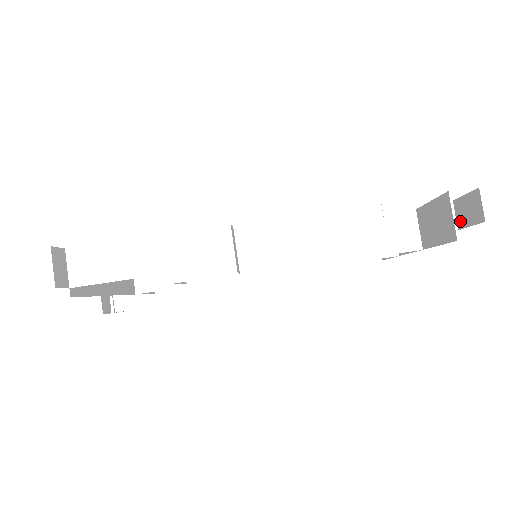
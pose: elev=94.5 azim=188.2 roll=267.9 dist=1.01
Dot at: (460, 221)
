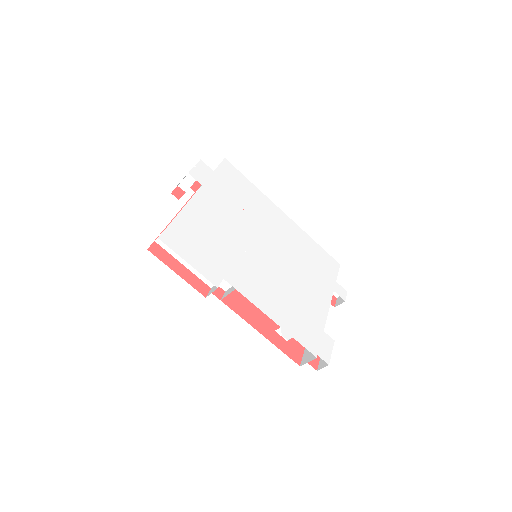
Dot at: occluded
